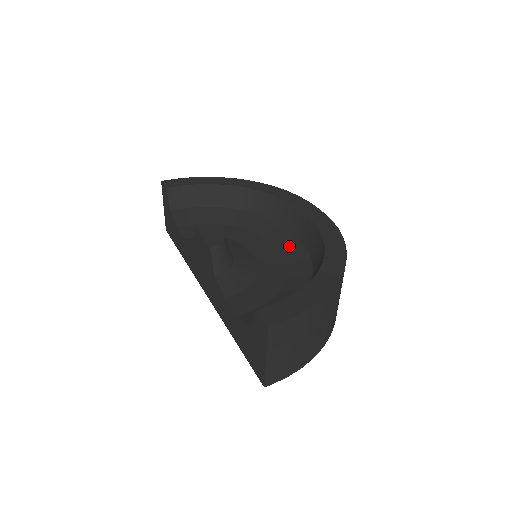
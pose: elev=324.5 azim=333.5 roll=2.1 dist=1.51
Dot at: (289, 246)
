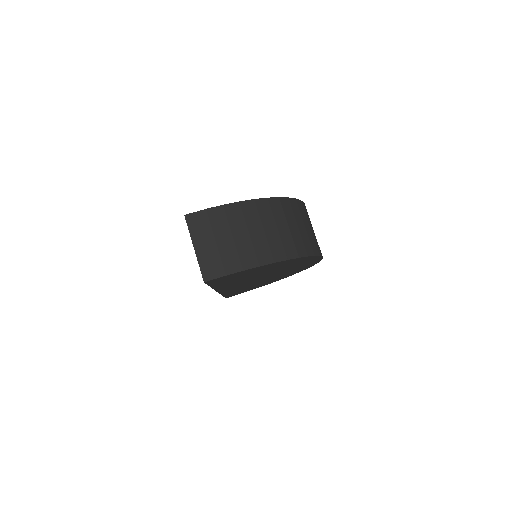
Dot at: occluded
